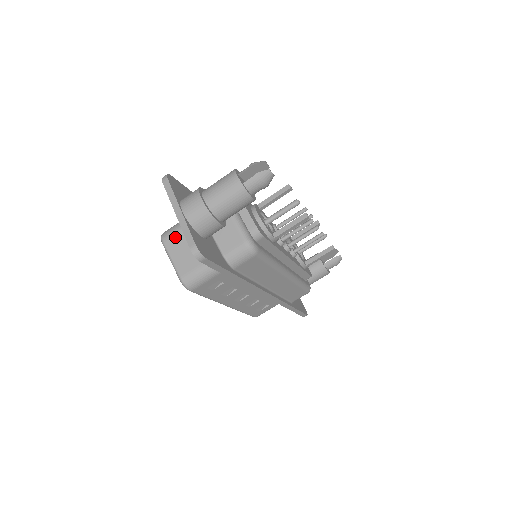
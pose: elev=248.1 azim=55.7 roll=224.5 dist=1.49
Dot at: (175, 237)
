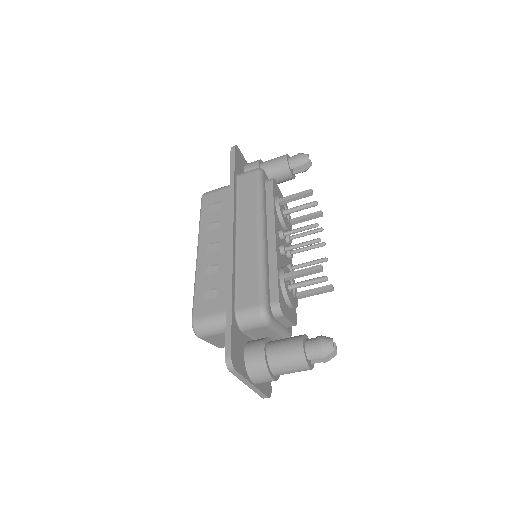
Dot at: (213, 337)
